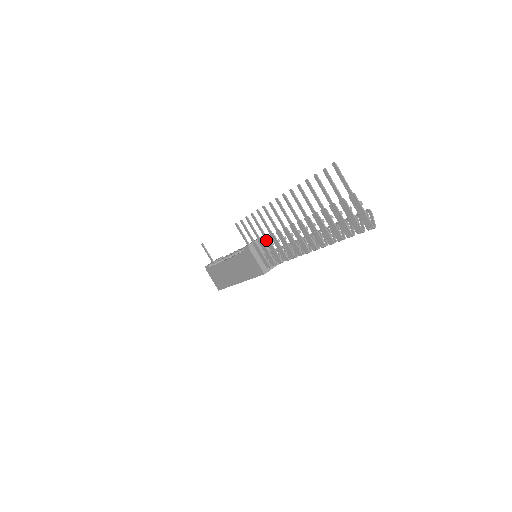
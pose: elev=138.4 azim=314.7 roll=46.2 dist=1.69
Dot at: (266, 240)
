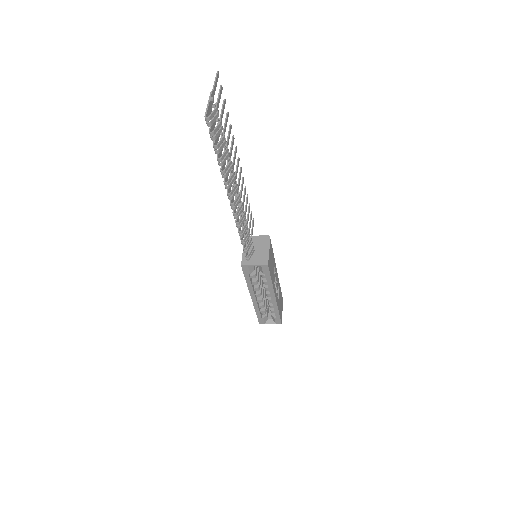
Dot at: occluded
